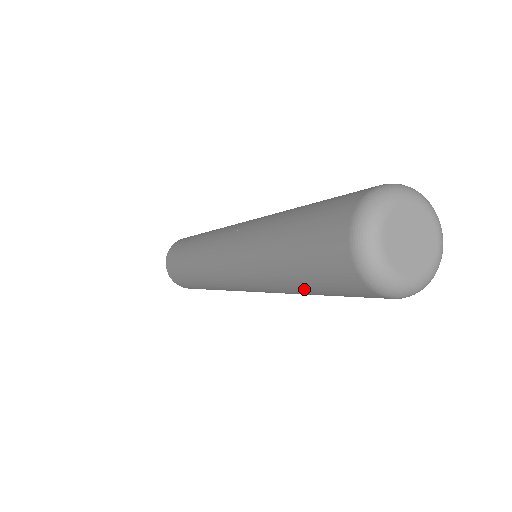
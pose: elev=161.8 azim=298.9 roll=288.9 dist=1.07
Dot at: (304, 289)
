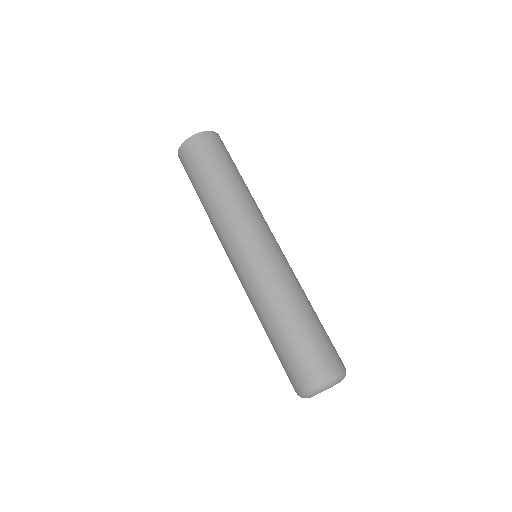
Dot at: occluded
